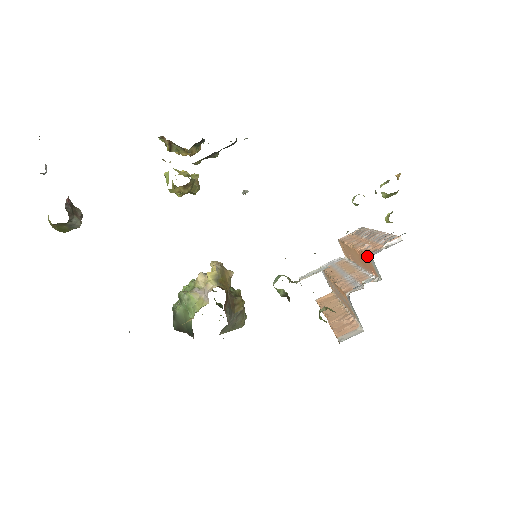
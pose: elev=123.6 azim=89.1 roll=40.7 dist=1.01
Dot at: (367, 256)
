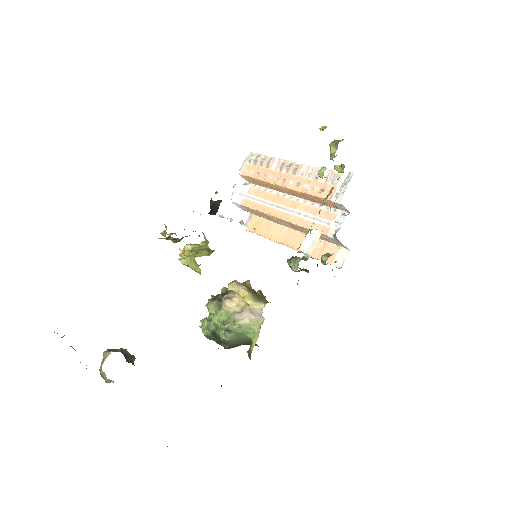
Dot at: (327, 200)
